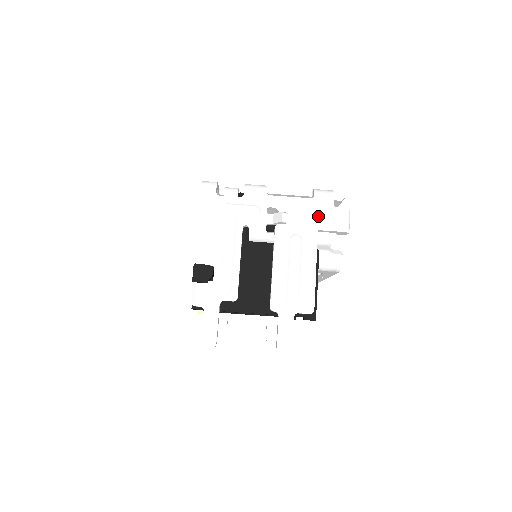
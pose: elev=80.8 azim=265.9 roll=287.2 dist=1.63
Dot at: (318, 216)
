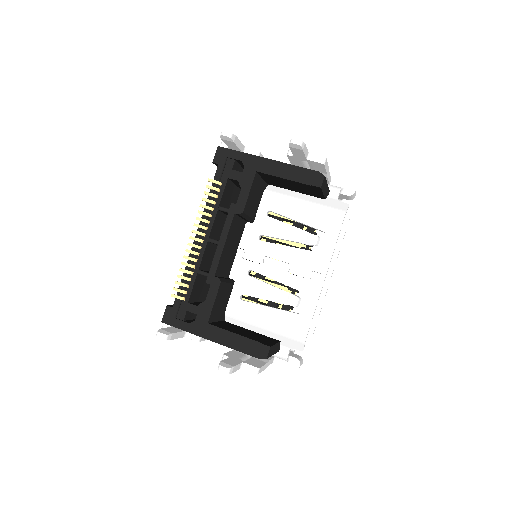
Dot at: occluded
